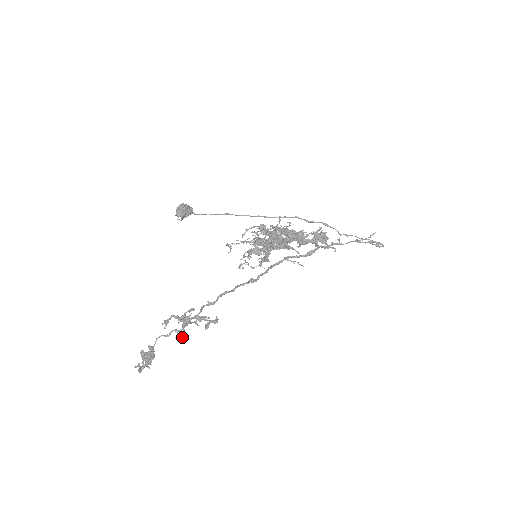
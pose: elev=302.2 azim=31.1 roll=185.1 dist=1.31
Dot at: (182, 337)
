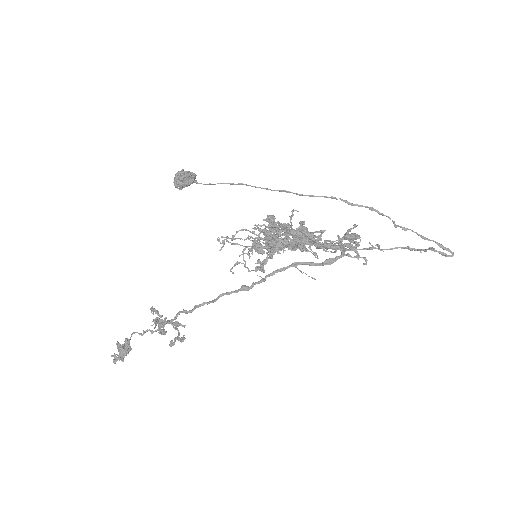
Dot at: (162, 334)
